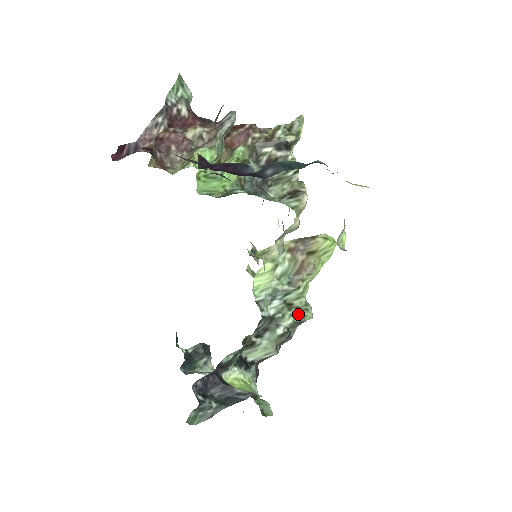
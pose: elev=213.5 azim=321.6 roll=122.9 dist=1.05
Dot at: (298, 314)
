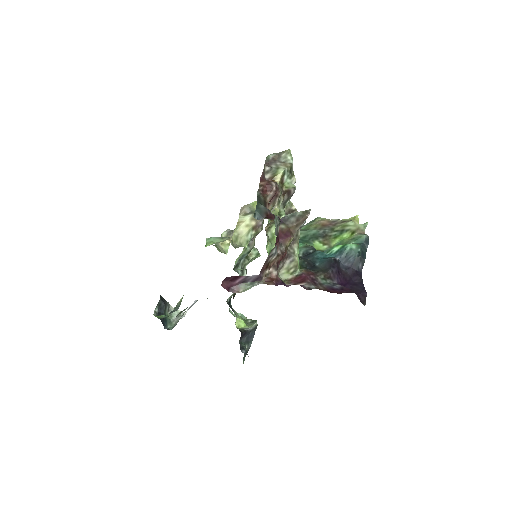
Dot at: (253, 259)
